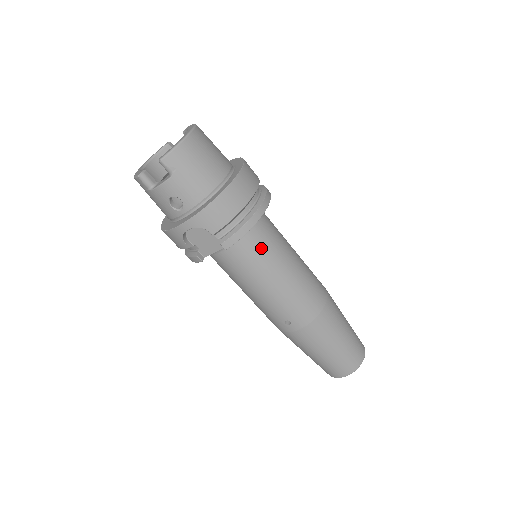
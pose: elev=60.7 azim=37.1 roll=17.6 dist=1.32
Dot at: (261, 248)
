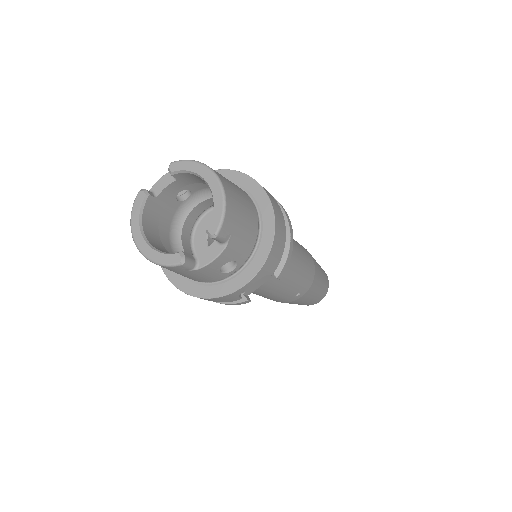
Dot at: occluded
